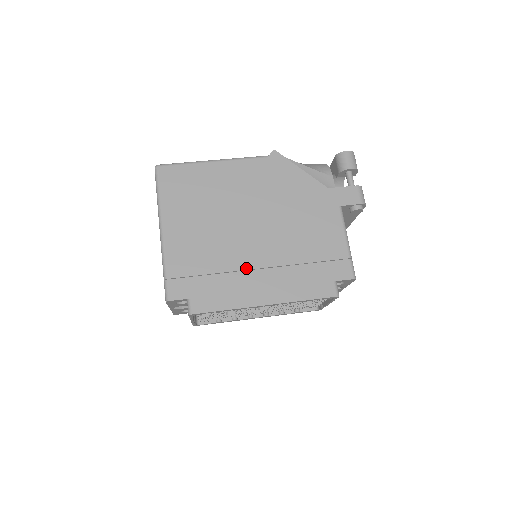
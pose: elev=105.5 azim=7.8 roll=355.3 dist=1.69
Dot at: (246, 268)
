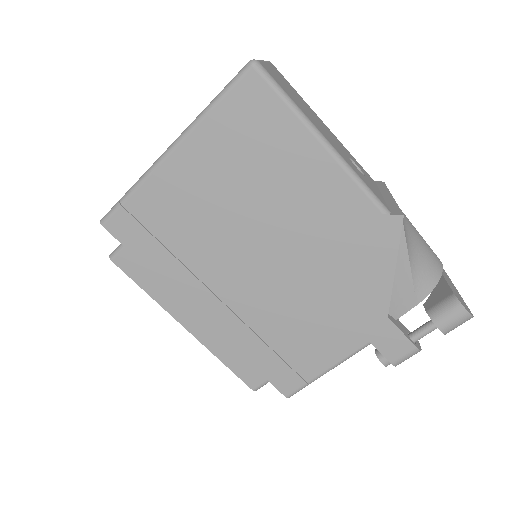
Dot at: (208, 284)
